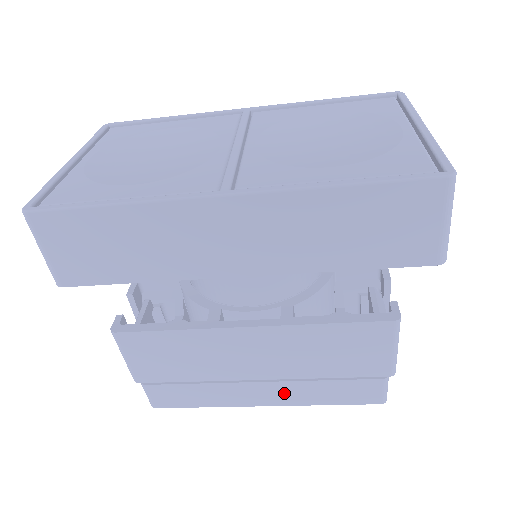
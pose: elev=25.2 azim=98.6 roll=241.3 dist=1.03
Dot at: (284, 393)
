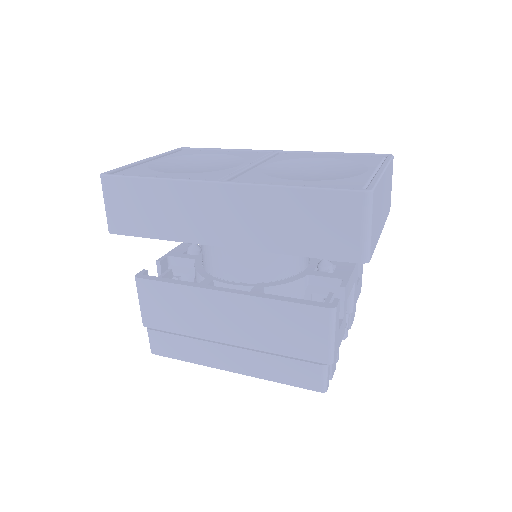
Dot at: (246, 362)
